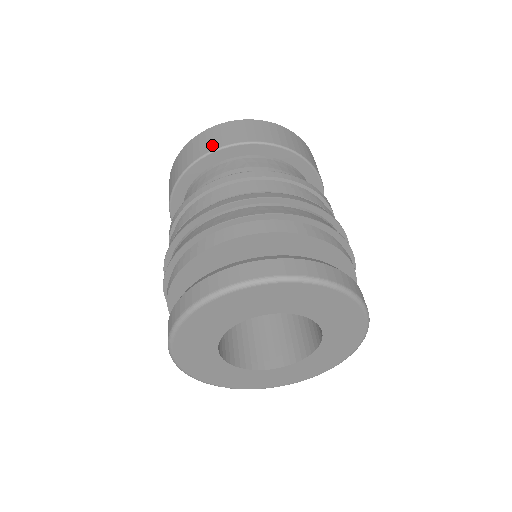
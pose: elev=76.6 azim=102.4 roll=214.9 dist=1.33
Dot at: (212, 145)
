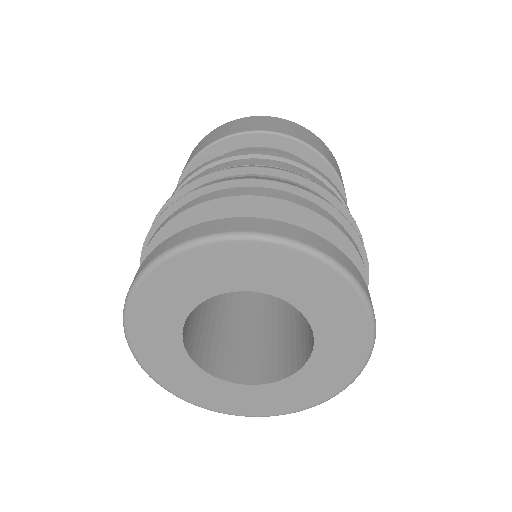
Dot at: (246, 128)
